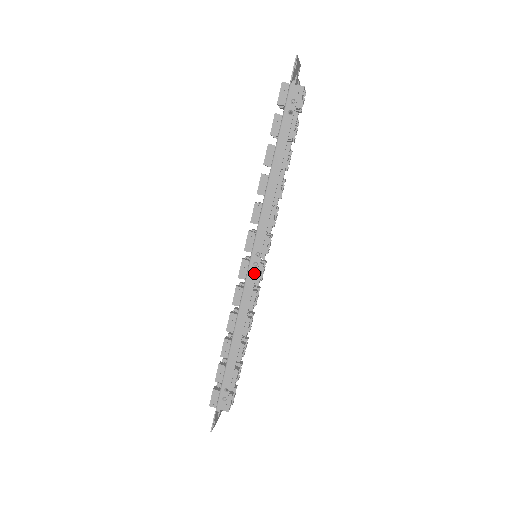
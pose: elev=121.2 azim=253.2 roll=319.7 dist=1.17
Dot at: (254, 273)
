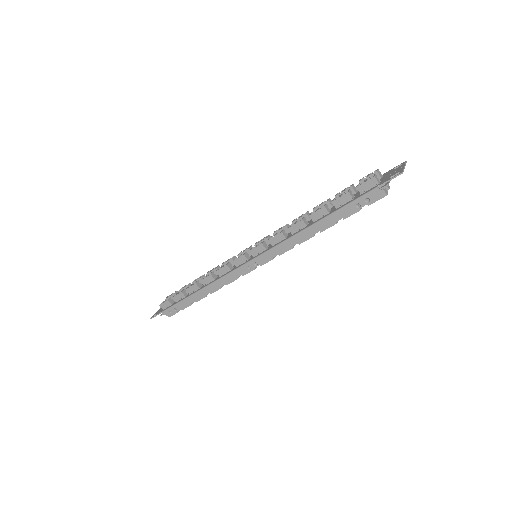
Dot at: (244, 271)
